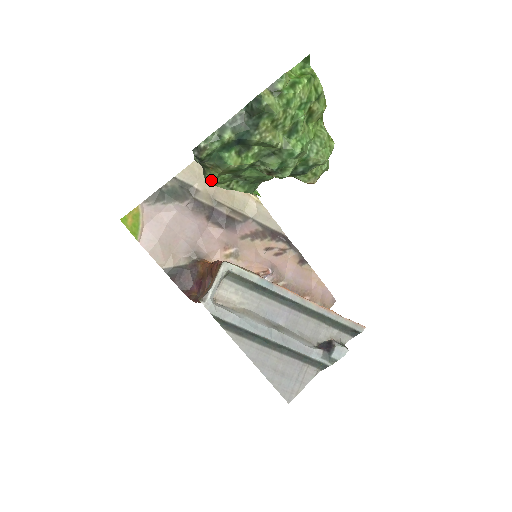
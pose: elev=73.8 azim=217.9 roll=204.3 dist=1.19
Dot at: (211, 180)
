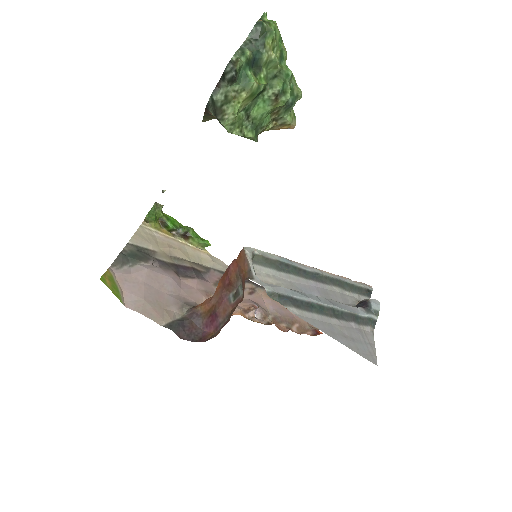
Dot at: (231, 120)
